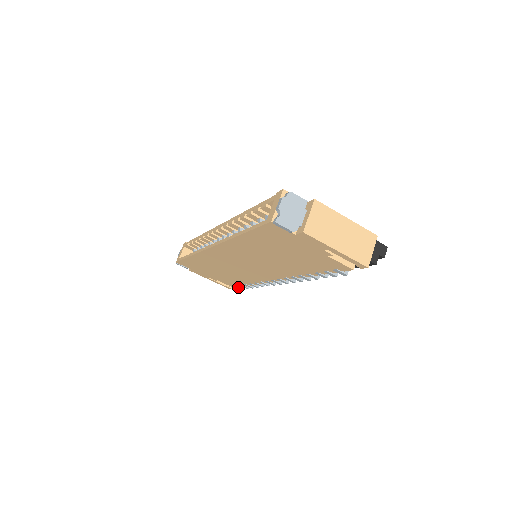
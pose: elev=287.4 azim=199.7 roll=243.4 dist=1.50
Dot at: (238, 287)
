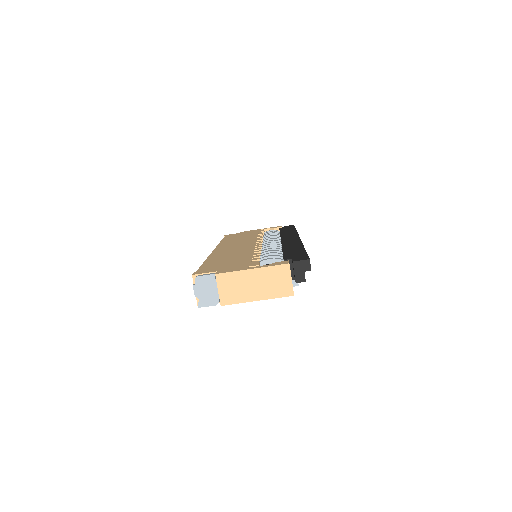
Dot at: occluded
